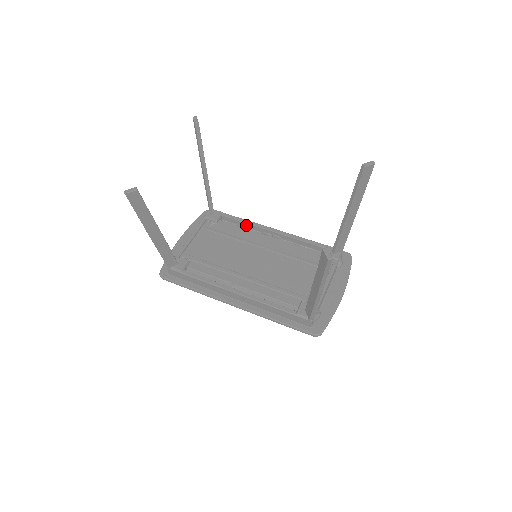
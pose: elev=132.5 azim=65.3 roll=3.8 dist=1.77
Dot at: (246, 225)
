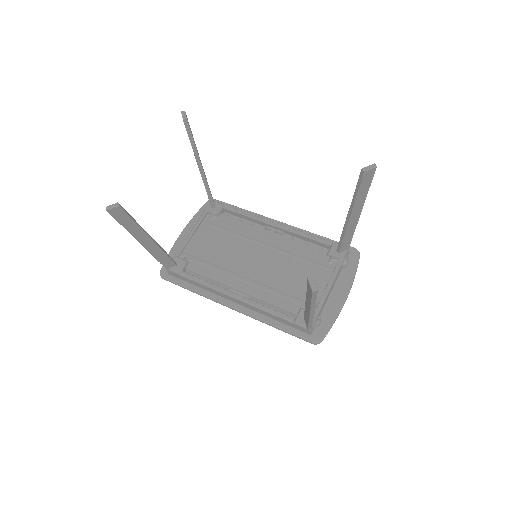
Dot at: (248, 218)
